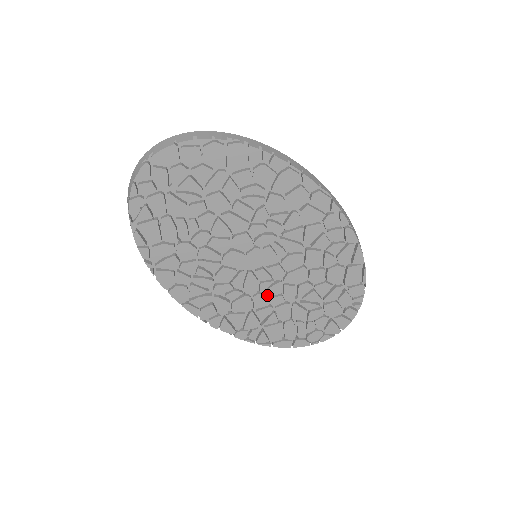
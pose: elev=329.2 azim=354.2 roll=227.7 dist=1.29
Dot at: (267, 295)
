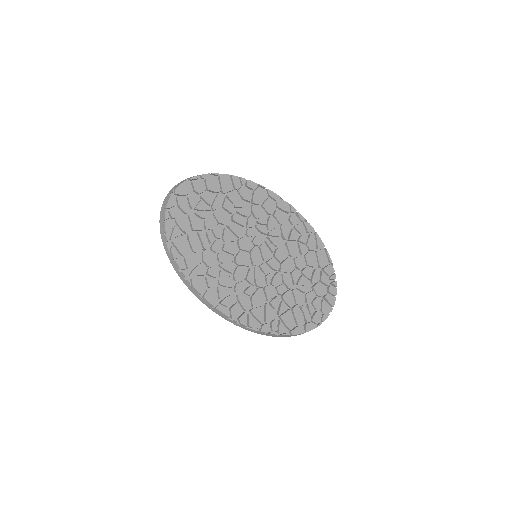
Dot at: (273, 287)
